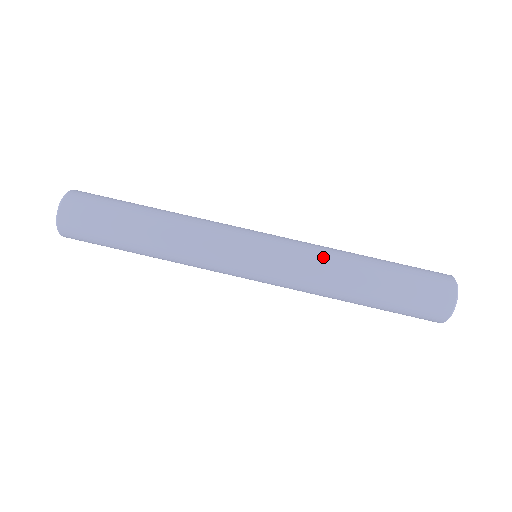
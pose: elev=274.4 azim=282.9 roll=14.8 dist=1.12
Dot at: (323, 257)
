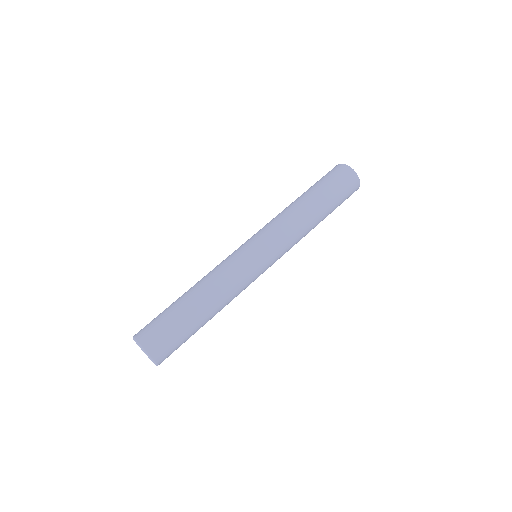
Dot at: occluded
